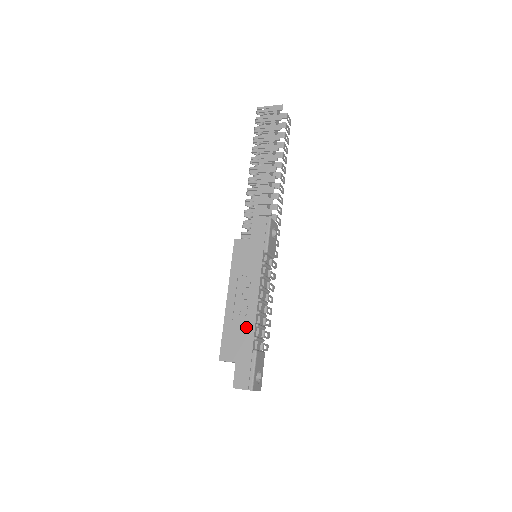
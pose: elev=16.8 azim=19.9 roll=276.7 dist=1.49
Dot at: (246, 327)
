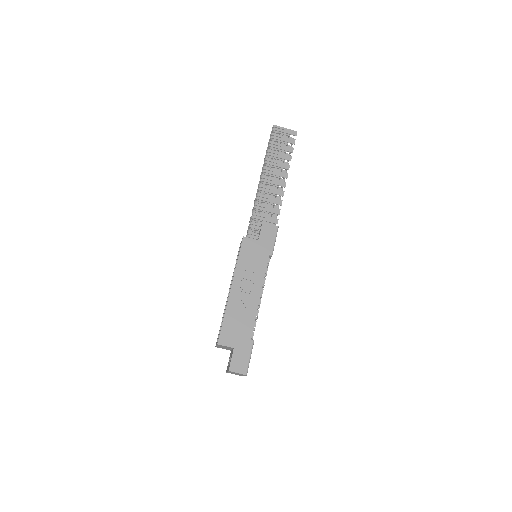
Dot at: (247, 318)
